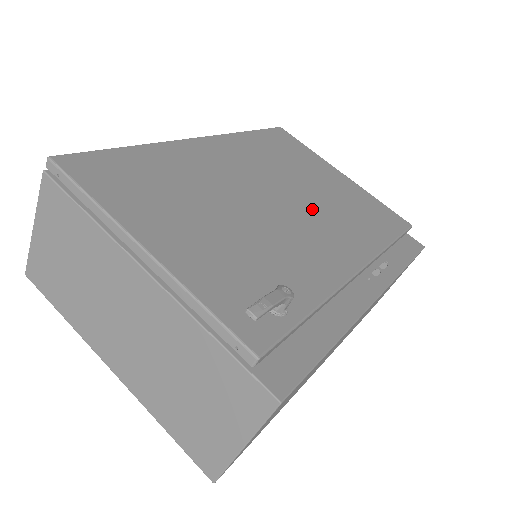
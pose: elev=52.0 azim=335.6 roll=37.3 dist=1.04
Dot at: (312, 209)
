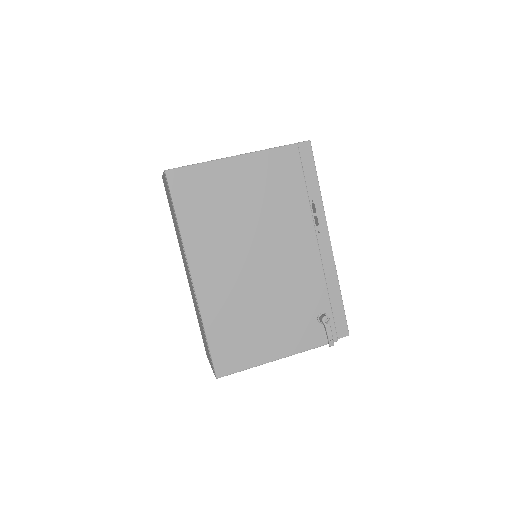
Dot at: (269, 236)
